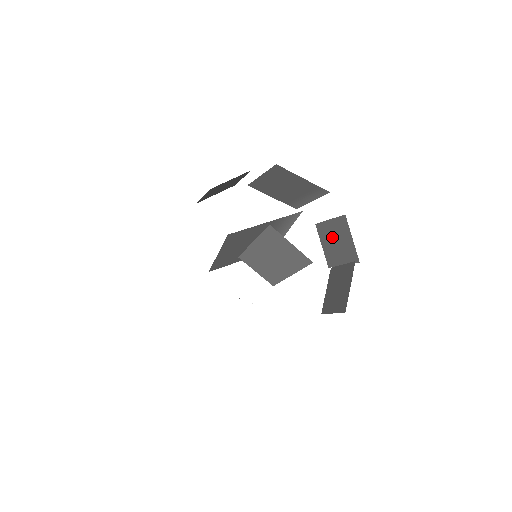
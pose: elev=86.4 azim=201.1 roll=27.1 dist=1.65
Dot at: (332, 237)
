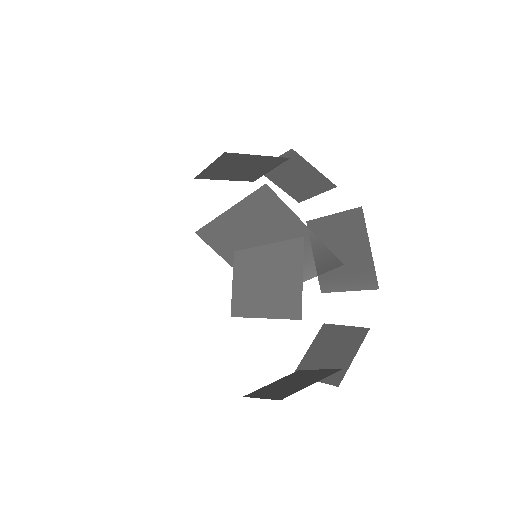
Dot at: (331, 344)
